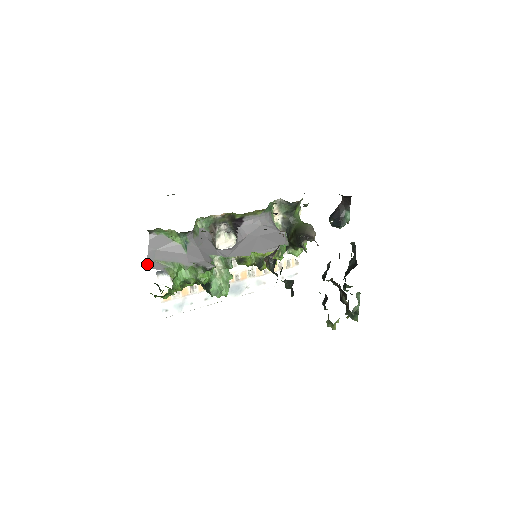
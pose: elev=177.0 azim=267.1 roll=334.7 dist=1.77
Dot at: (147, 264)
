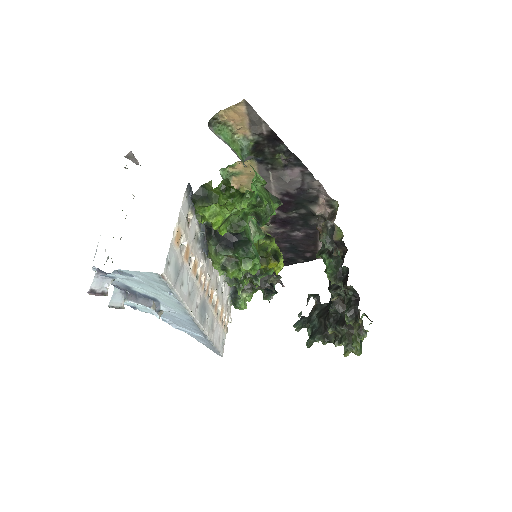
Dot at: occluded
